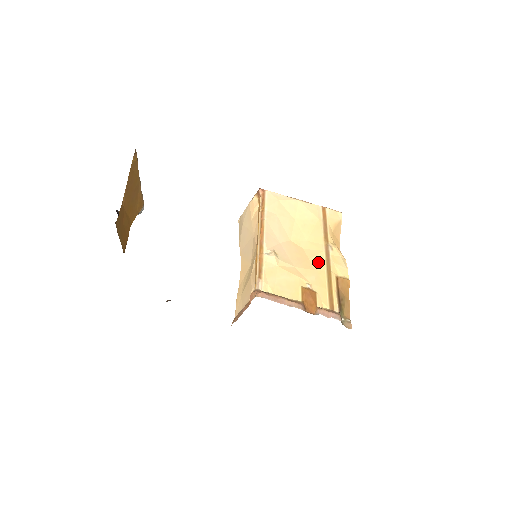
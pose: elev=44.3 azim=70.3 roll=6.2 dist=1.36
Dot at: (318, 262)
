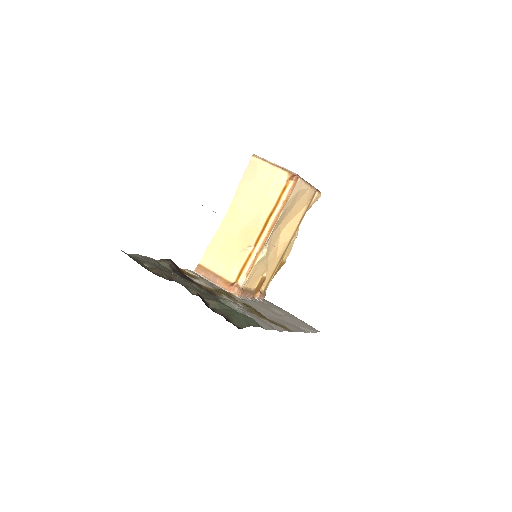
Dot at: (281, 250)
